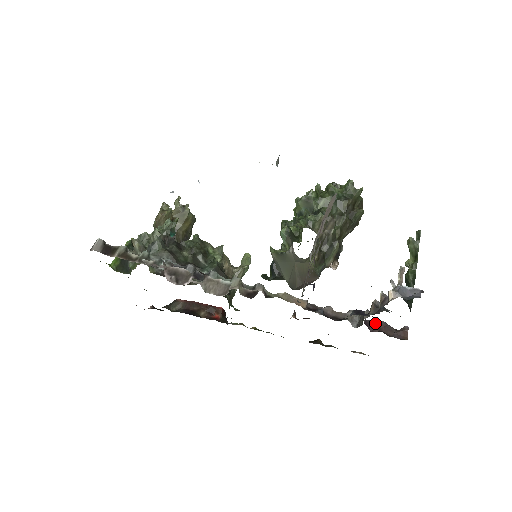
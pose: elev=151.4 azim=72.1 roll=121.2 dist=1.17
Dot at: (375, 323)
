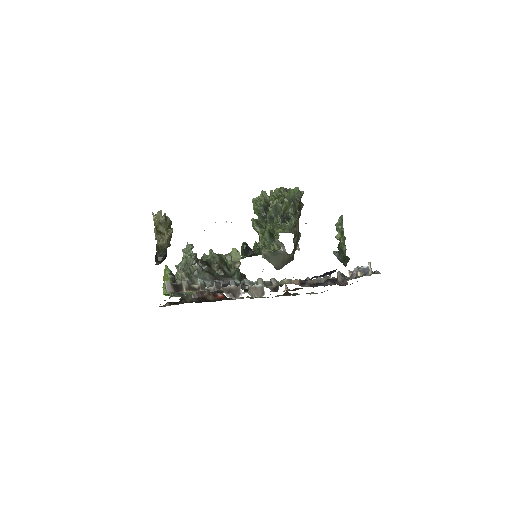
Dot at: occluded
